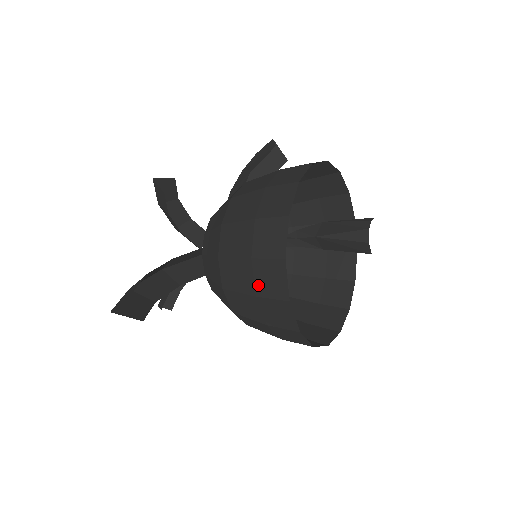
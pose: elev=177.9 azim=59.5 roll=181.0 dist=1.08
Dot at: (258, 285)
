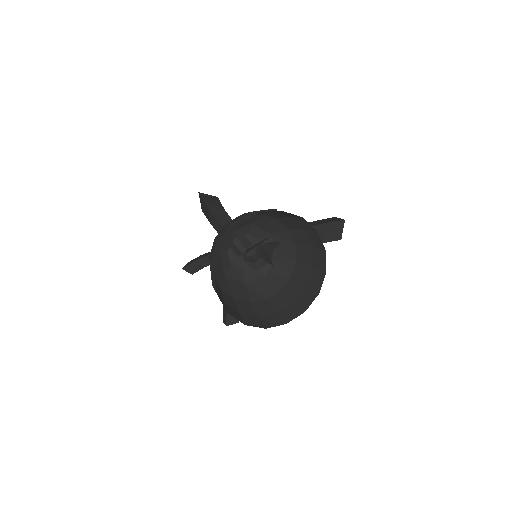
Dot at: (253, 318)
